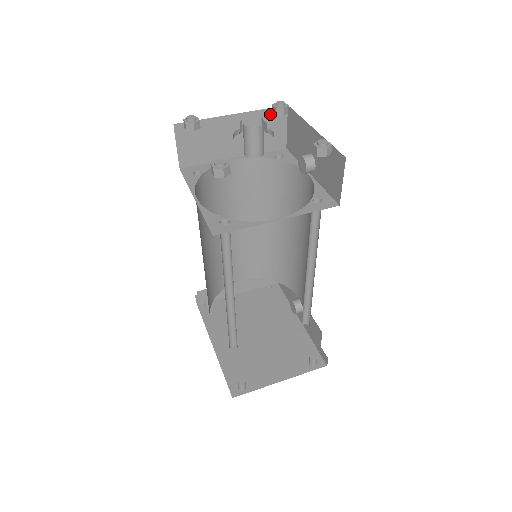
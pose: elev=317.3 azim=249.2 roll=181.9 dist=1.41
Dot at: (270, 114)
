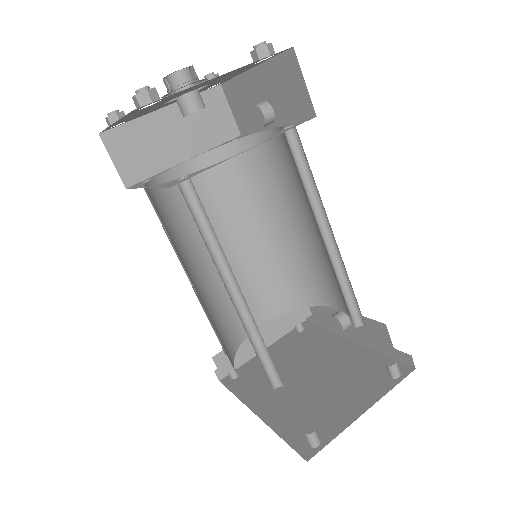
Dot at: (205, 99)
